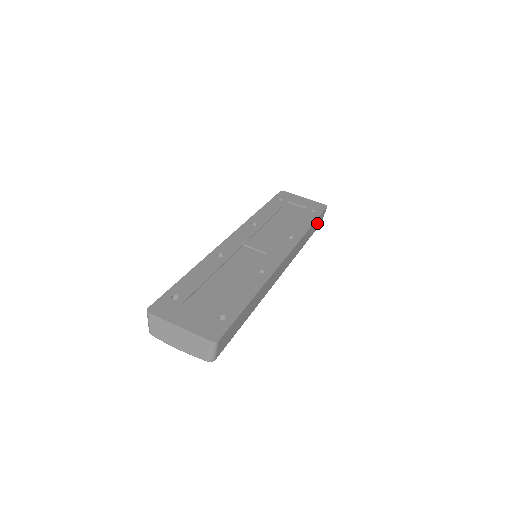
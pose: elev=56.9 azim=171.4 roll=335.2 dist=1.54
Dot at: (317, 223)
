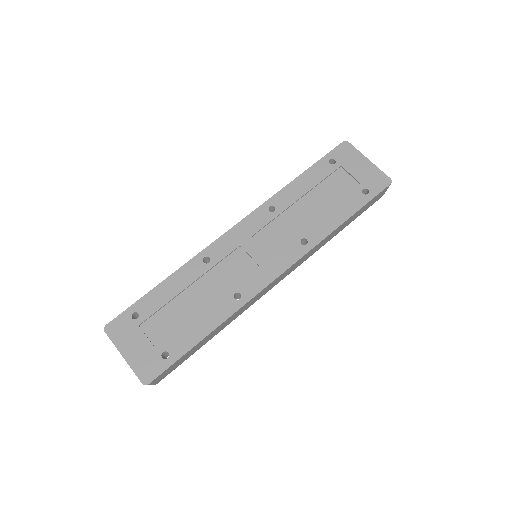
Dot at: (365, 207)
